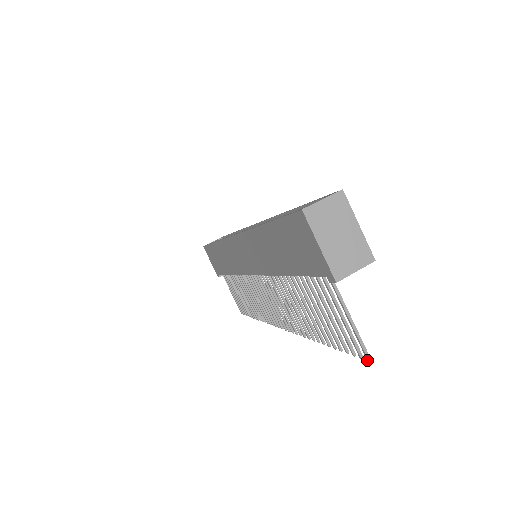
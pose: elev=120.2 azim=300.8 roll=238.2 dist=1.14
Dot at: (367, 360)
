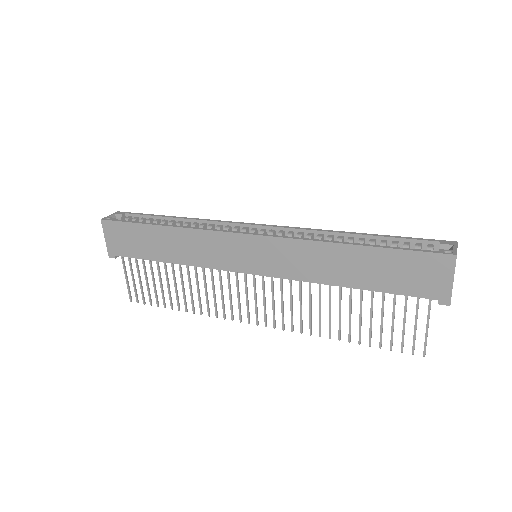
Dot at: (424, 355)
